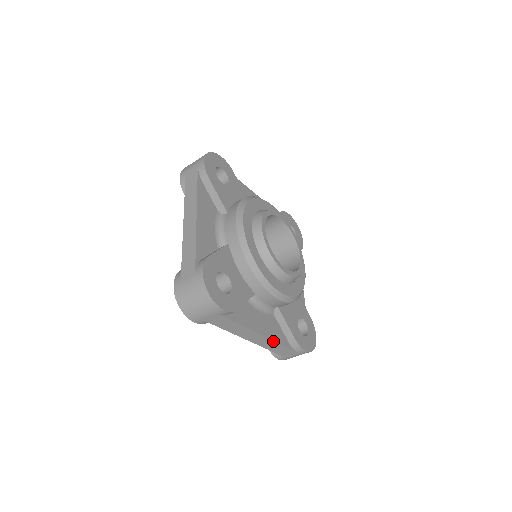
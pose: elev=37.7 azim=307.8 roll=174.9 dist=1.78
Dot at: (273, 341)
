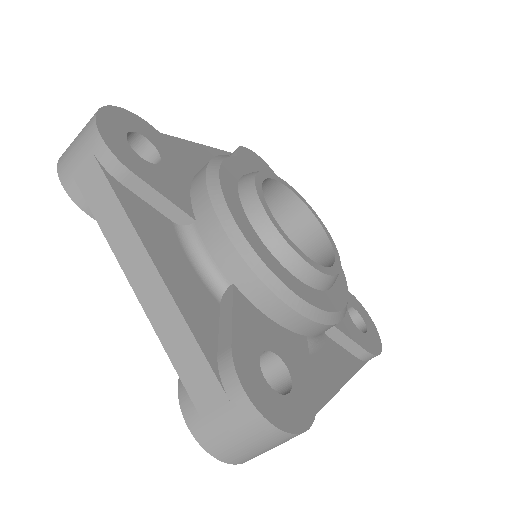
Dot at: (176, 305)
